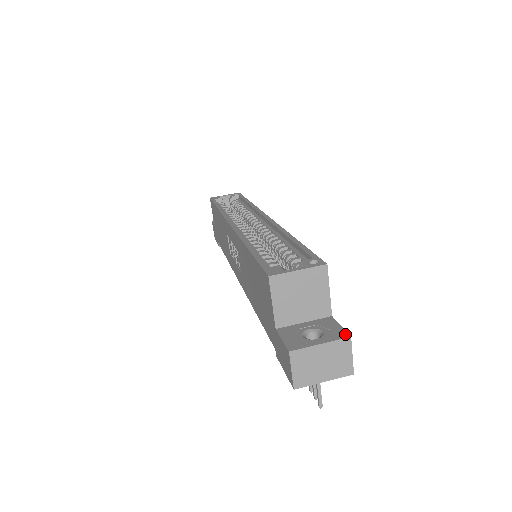
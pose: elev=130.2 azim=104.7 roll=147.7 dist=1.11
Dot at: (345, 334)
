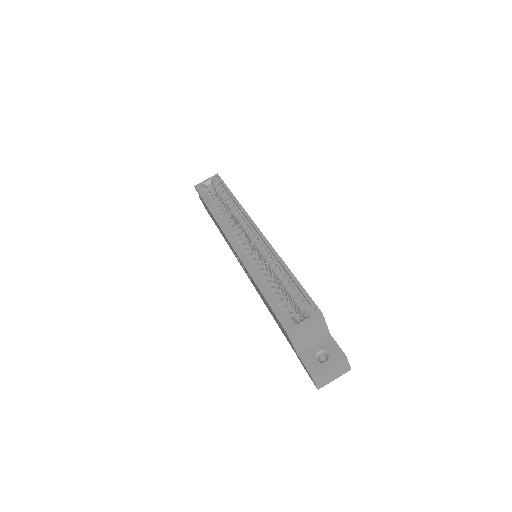
Dot at: (342, 354)
